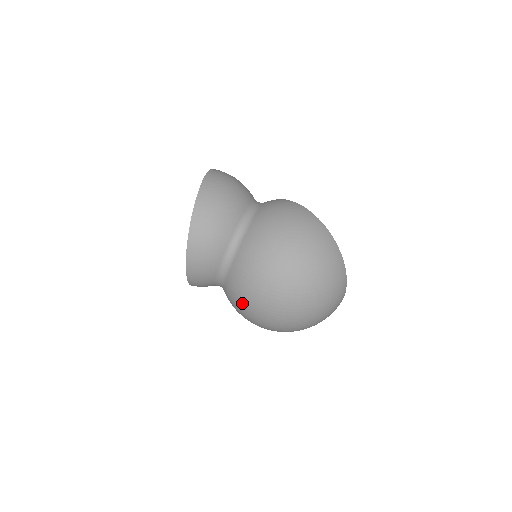
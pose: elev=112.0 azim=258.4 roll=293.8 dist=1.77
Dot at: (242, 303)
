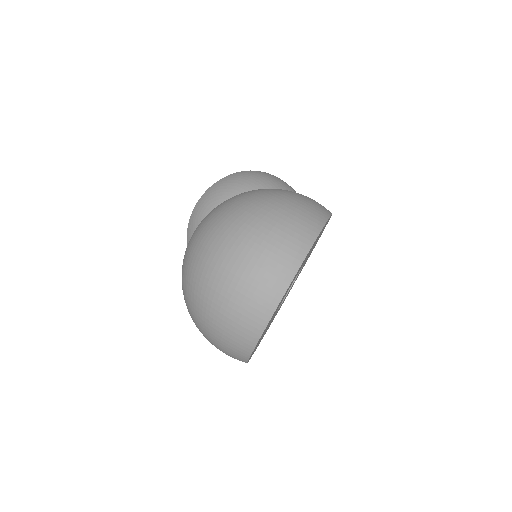
Dot at: occluded
